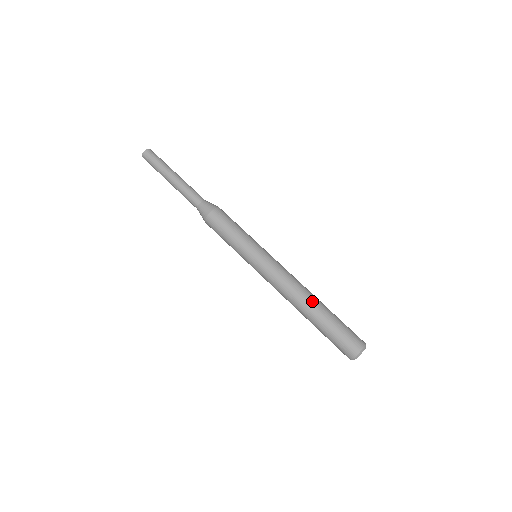
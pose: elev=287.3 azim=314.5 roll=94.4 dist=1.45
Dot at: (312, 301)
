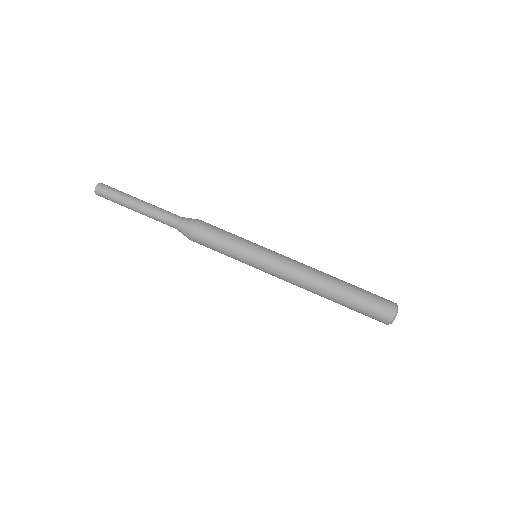
Dot at: (331, 280)
